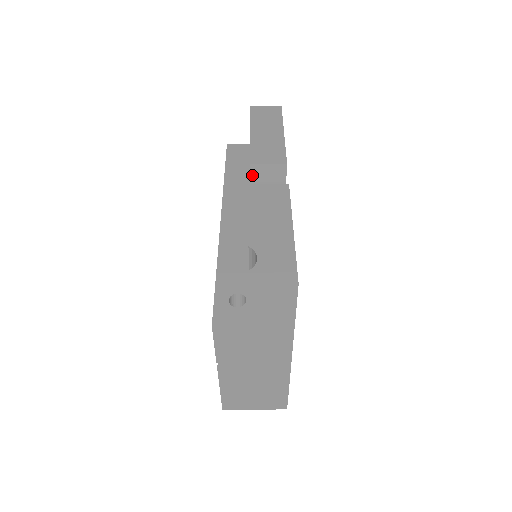
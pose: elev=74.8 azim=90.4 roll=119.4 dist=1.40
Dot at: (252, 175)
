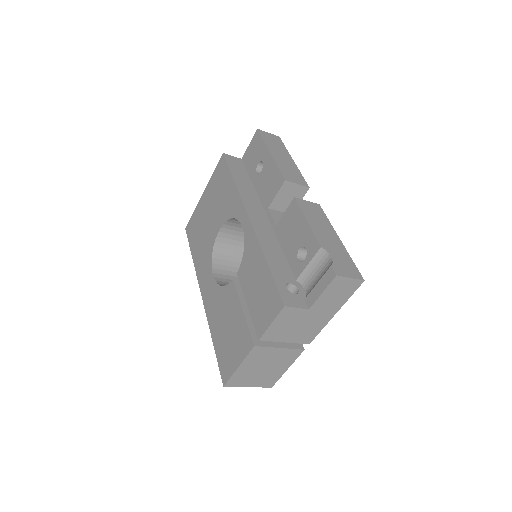
Dot at: (281, 189)
